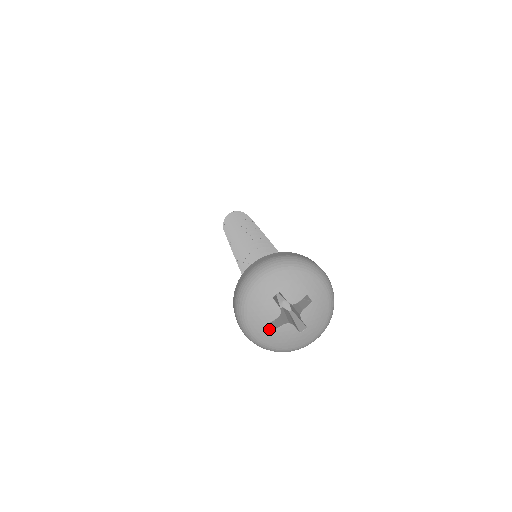
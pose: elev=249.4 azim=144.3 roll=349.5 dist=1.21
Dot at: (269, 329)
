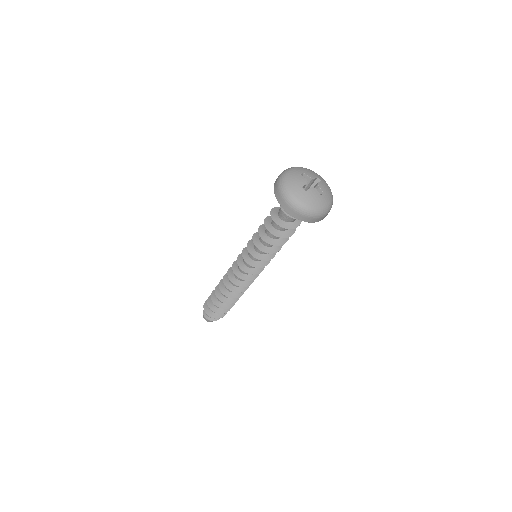
Dot at: (303, 190)
